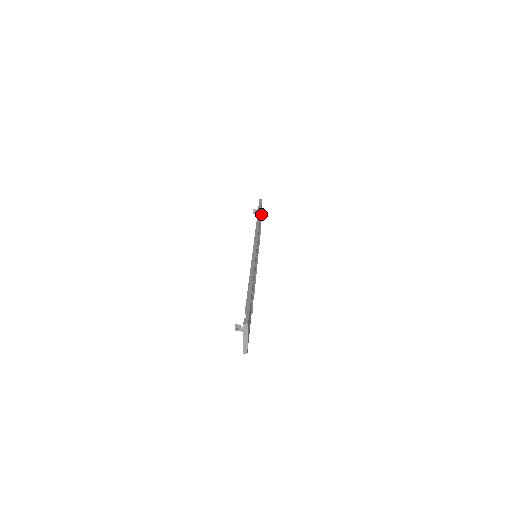
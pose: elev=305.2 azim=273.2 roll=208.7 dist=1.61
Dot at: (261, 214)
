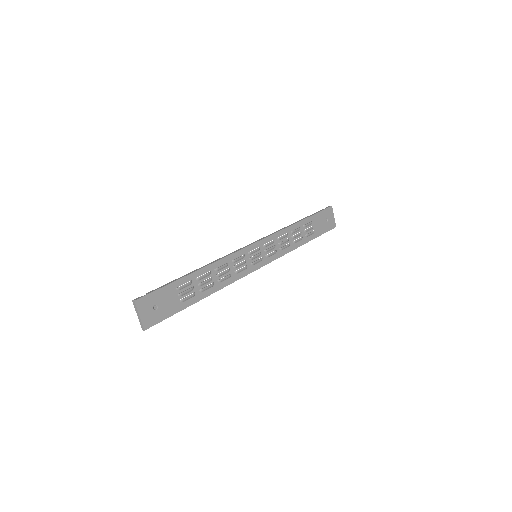
Dot at: (331, 222)
